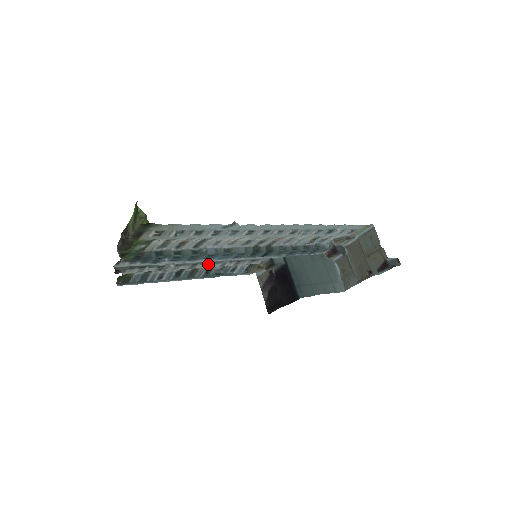
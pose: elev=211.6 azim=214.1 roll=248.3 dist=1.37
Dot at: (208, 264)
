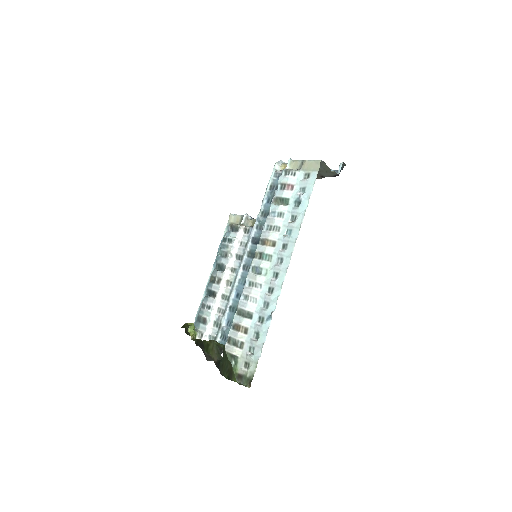
Dot at: (231, 286)
